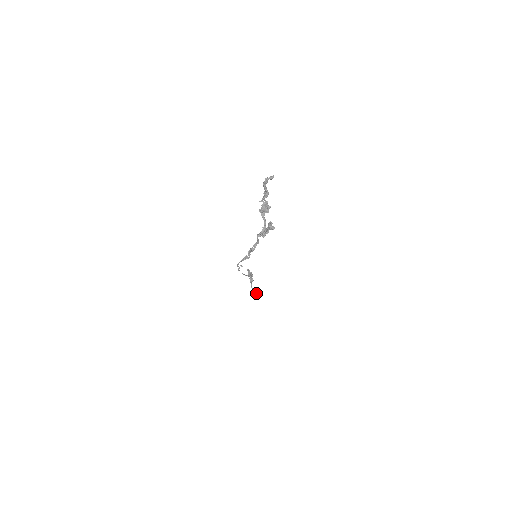
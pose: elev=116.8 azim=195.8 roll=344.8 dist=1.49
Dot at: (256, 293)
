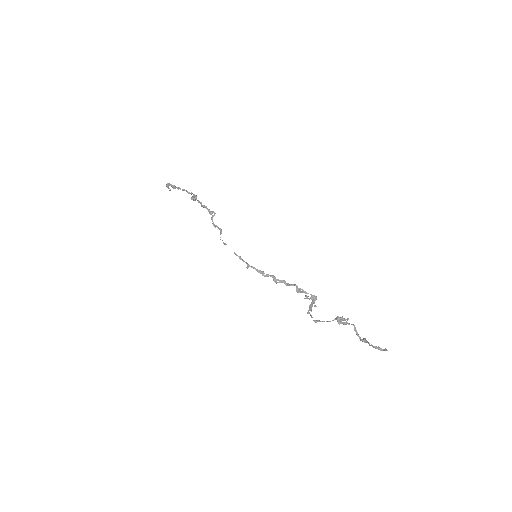
Dot at: occluded
